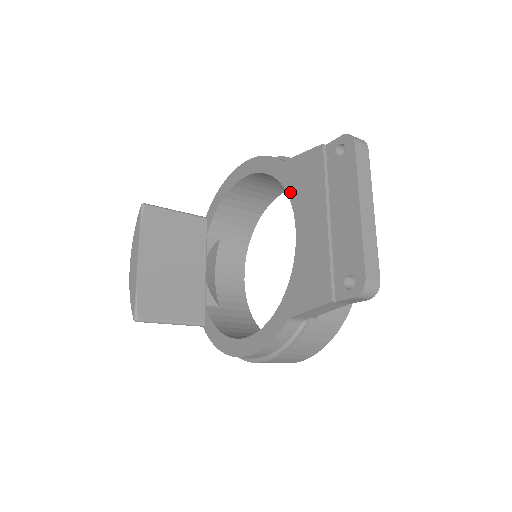
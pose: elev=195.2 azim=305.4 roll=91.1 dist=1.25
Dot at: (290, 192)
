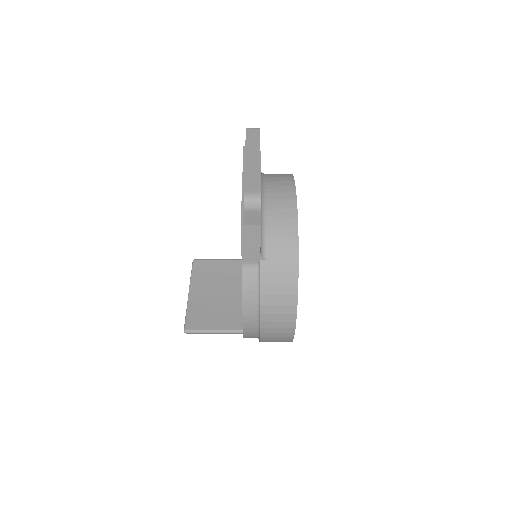
Dot at: occluded
